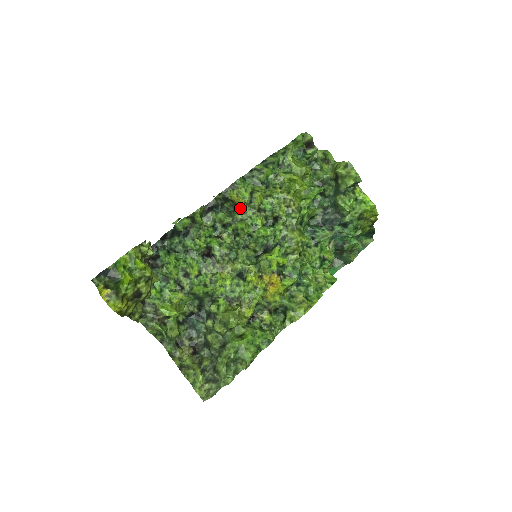
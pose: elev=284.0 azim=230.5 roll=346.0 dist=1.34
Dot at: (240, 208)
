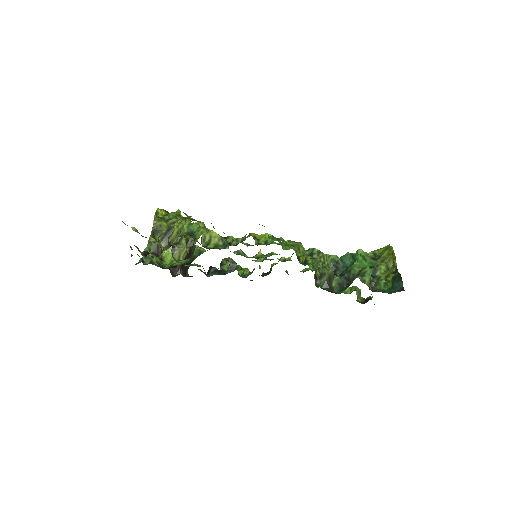
Dot at: occluded
